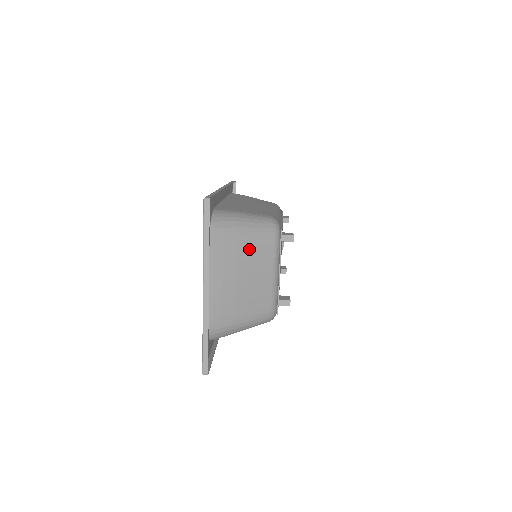
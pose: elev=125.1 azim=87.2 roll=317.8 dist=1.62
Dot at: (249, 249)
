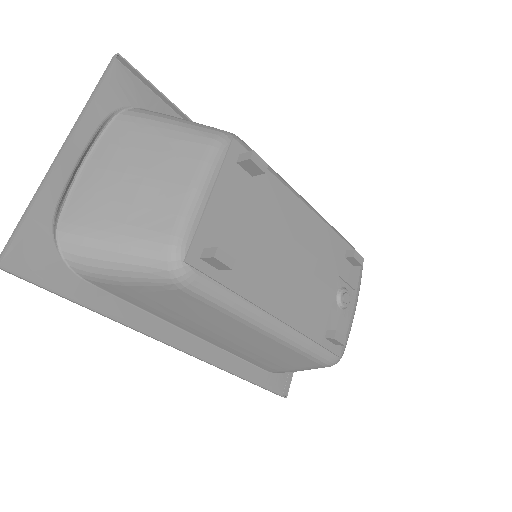
Dot at: (165, 141)
